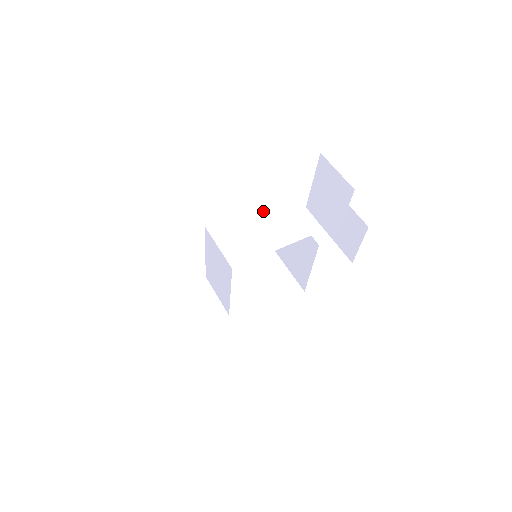
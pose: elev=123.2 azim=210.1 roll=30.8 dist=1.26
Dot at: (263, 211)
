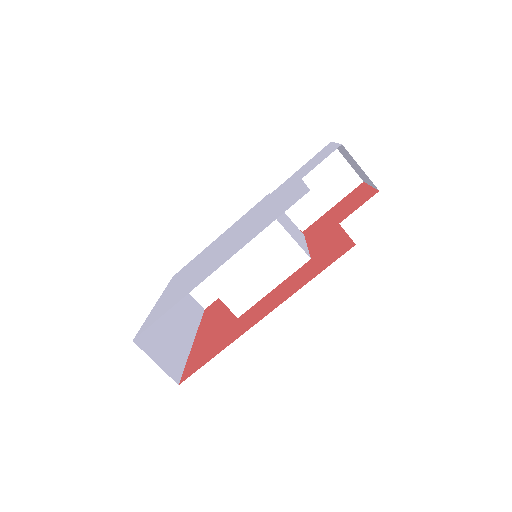
Dot at: (253, 239)
